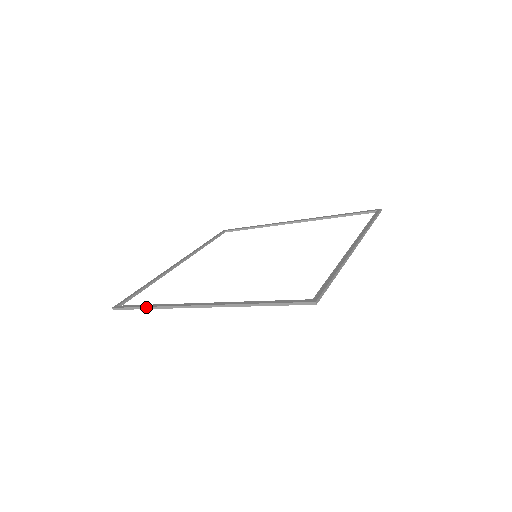
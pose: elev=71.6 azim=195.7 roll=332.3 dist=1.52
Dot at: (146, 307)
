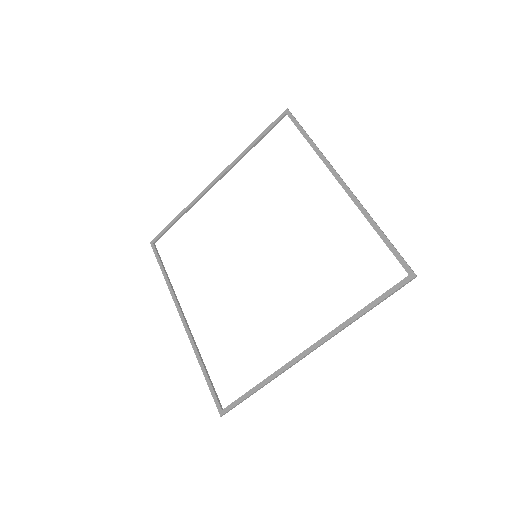
Dot at: (256, 391)
